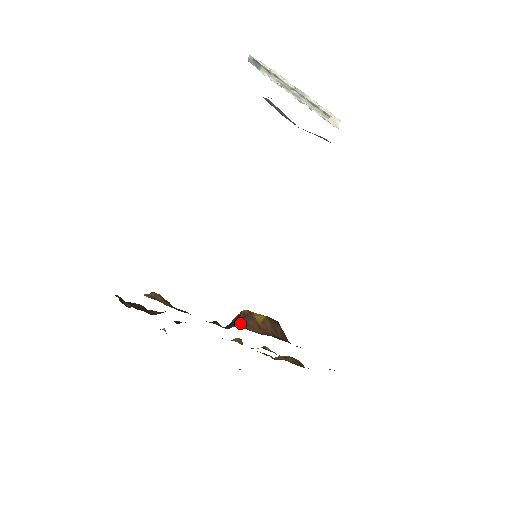
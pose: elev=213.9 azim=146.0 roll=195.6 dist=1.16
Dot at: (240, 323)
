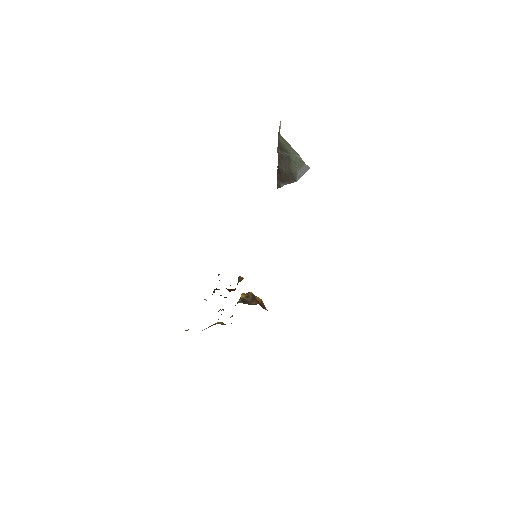
Dot at: (256, 302)
